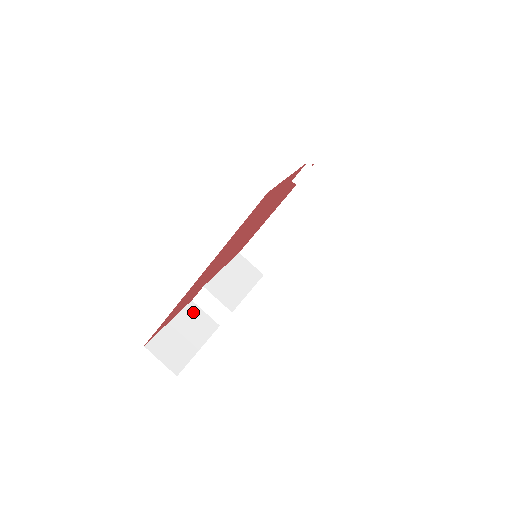
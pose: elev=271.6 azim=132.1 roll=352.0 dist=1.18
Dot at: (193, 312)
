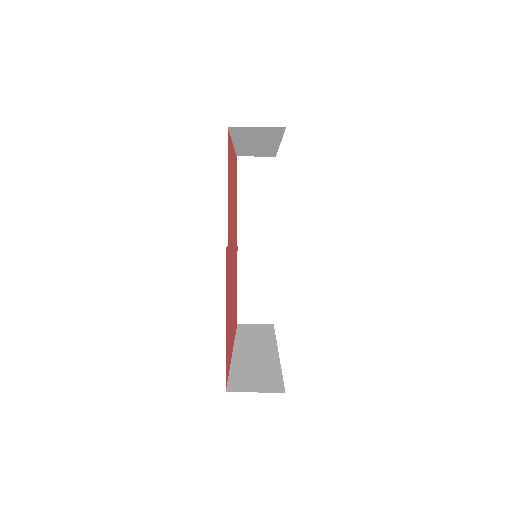
Dot at: (246, 256)
